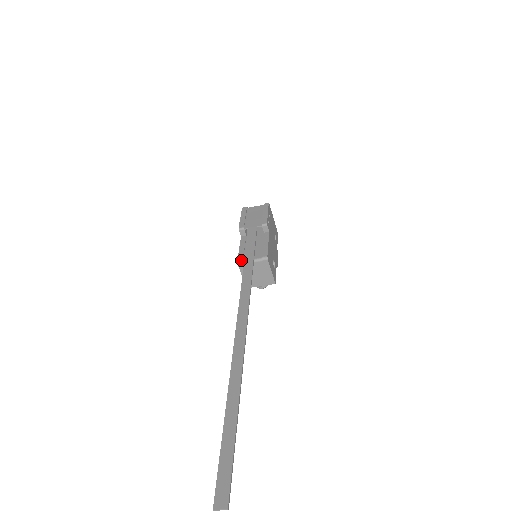
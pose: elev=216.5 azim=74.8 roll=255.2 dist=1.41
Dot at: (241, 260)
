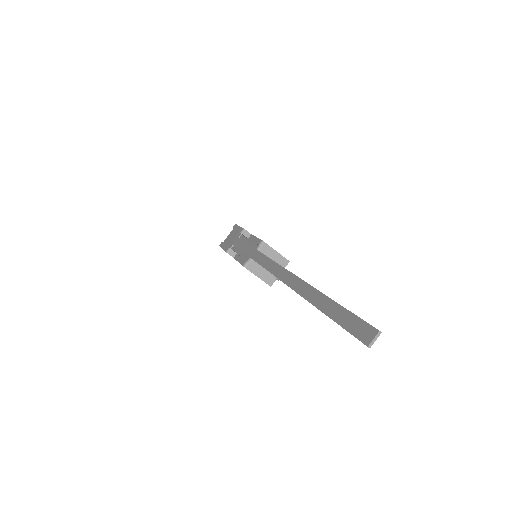
Dot at: (245, 262)
